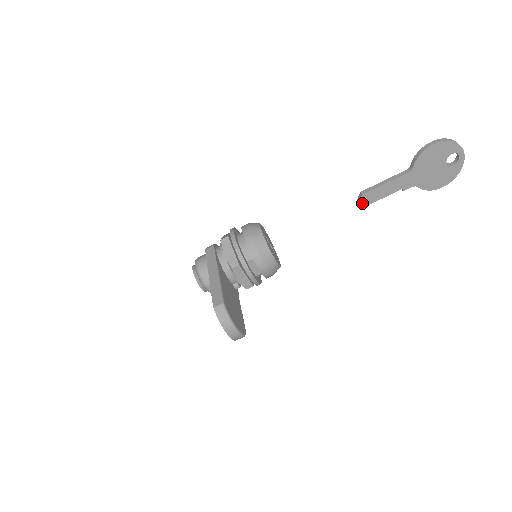
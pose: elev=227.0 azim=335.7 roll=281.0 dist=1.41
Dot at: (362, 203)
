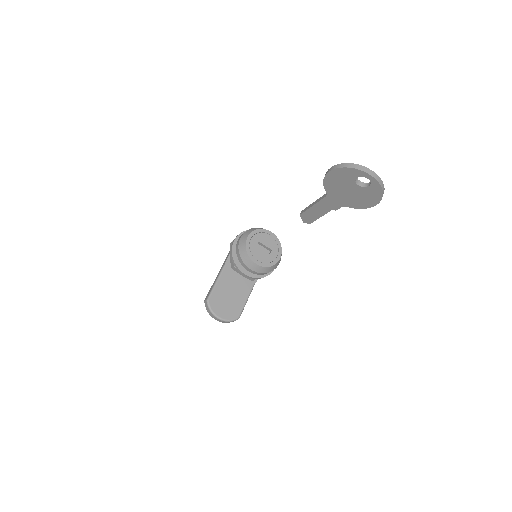
Dot at: (306, 221)
